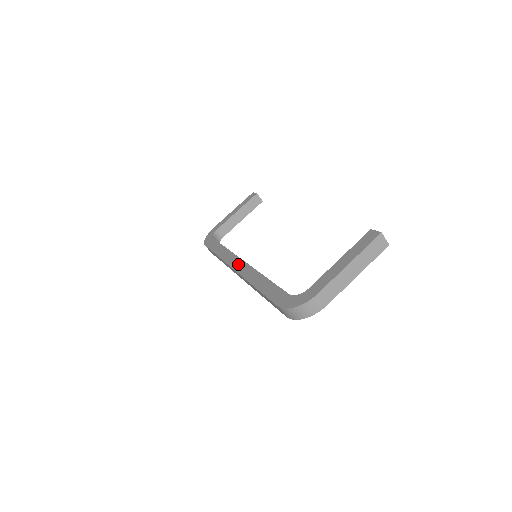
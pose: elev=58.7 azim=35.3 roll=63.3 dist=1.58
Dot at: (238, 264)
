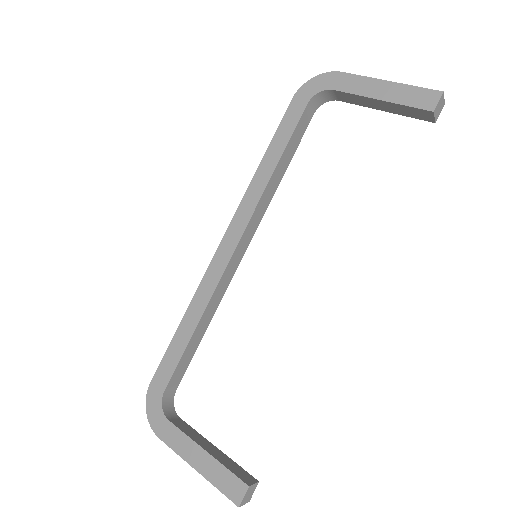
Dot at: (229, 244)
